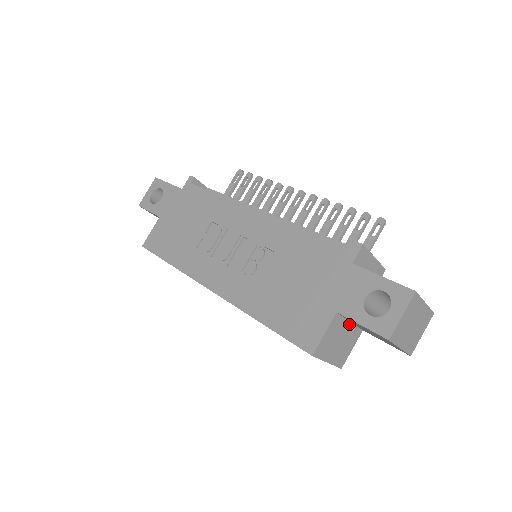
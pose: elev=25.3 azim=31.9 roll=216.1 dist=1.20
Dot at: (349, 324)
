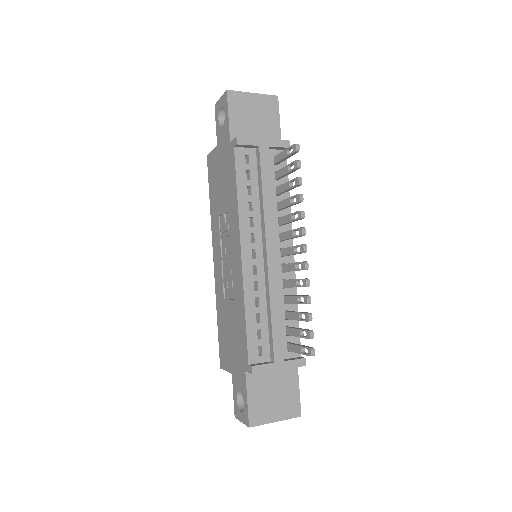
Dot at: occluded
